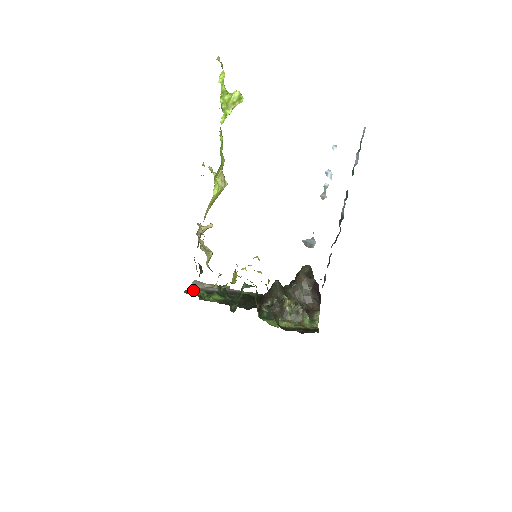
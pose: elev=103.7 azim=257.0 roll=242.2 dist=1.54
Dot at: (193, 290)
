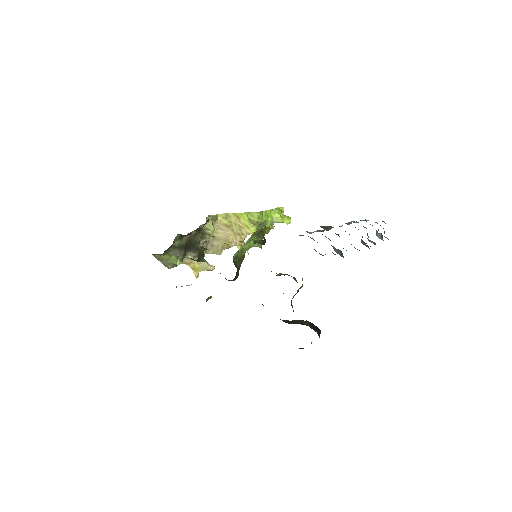
Dot at: occluded
